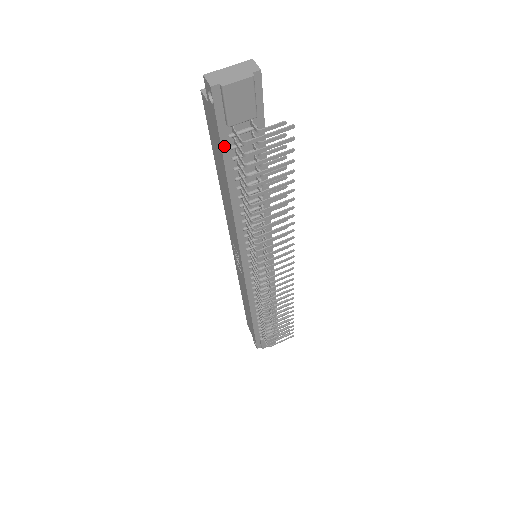
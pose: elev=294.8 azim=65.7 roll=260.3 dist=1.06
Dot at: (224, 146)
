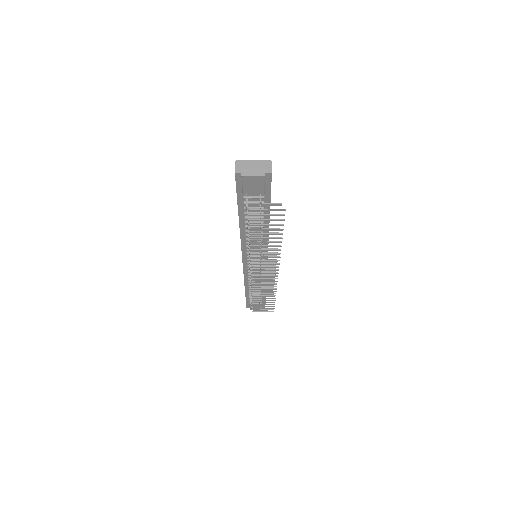
Dot at: (239, 200)
